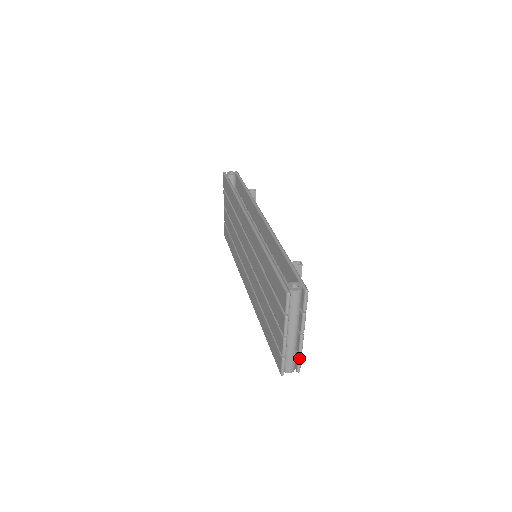
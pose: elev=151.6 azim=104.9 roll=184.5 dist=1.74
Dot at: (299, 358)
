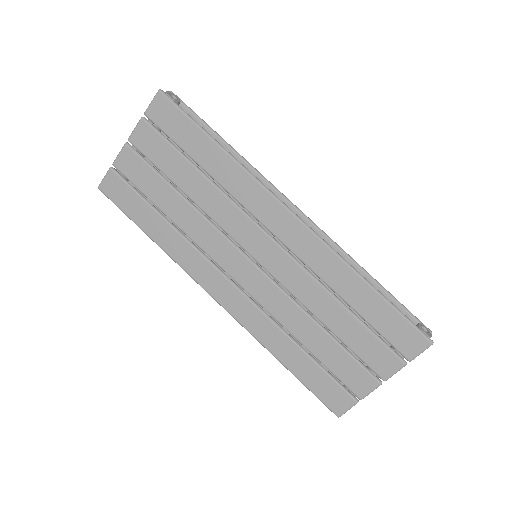
Dot at: occluded
